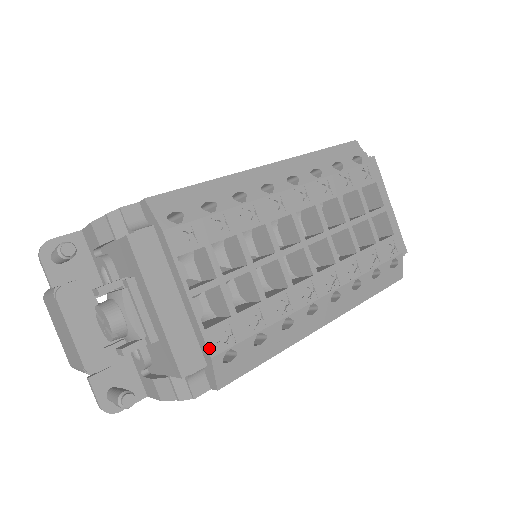
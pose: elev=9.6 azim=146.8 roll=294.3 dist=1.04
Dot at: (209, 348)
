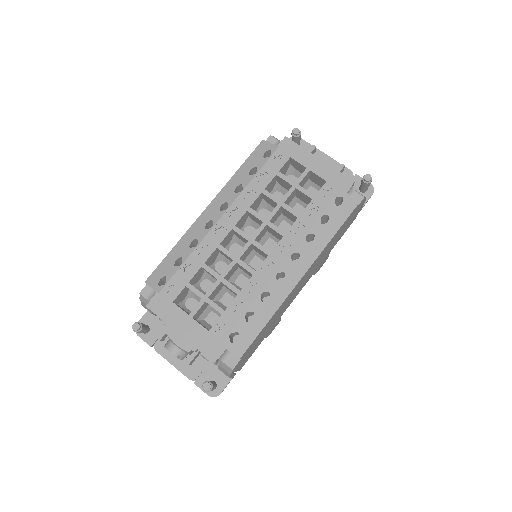
Dot at: (217, 340)
